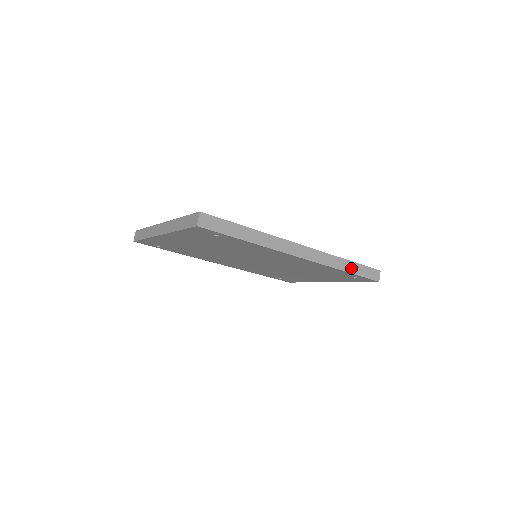
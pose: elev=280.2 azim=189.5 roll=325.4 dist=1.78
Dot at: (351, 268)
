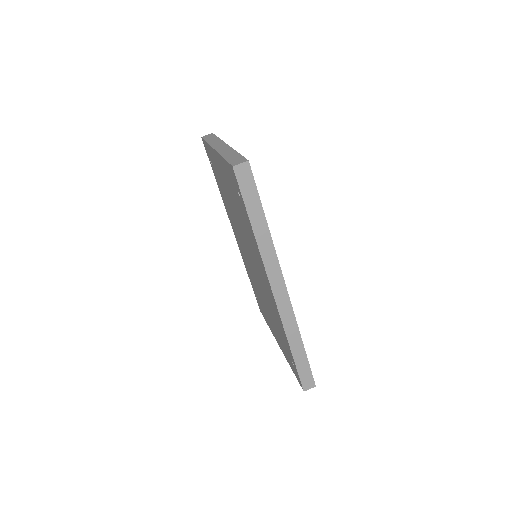
Dot at: (298, 353)
